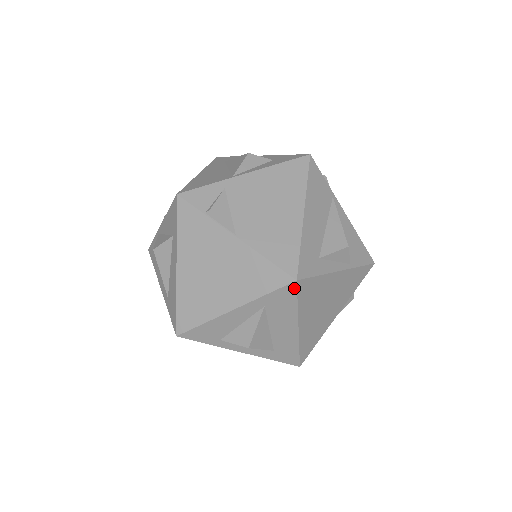
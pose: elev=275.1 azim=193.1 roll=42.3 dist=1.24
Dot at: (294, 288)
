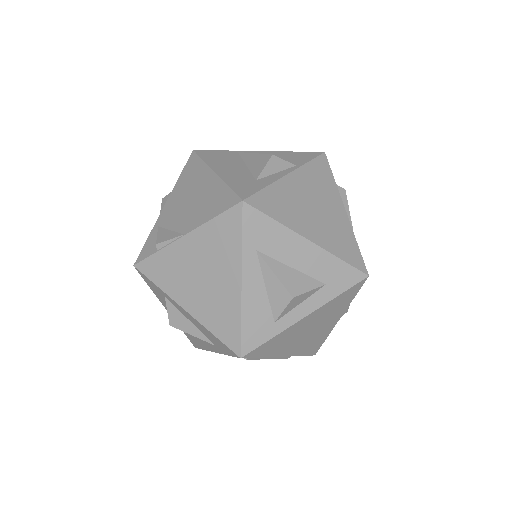
Dot at: (251, 209)
